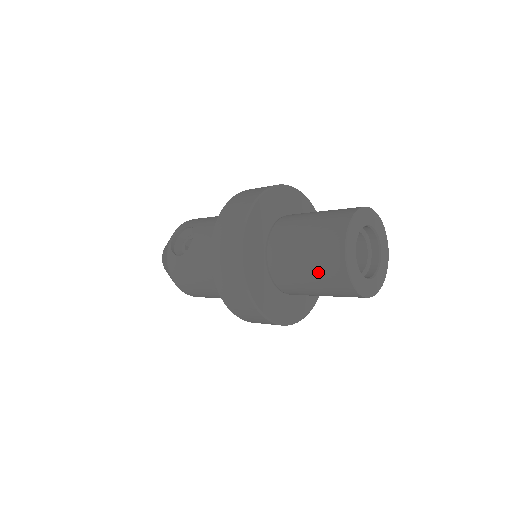
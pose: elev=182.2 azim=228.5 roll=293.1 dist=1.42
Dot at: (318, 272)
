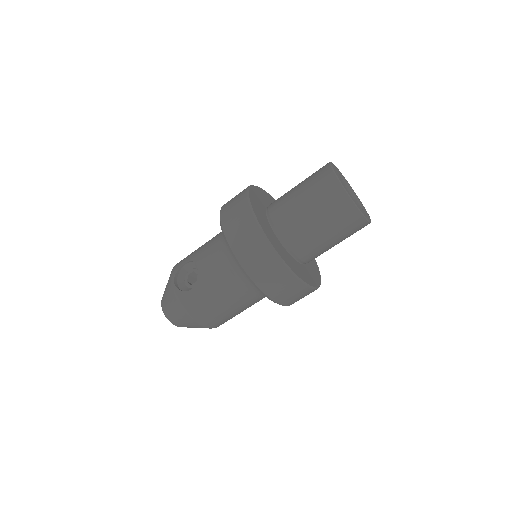
Dot at: (329, 218)
